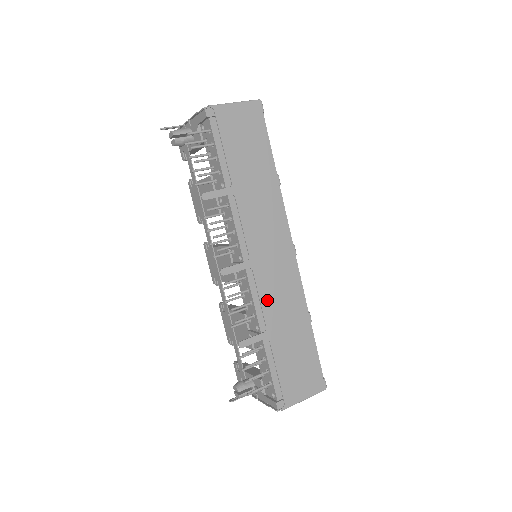
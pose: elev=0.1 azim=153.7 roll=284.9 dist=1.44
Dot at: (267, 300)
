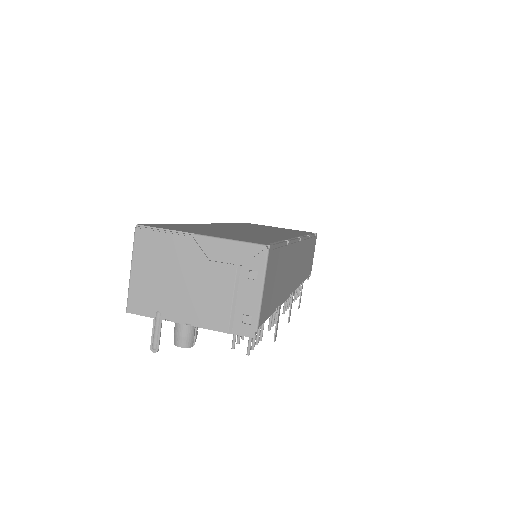
Dot at: (300, 278)
